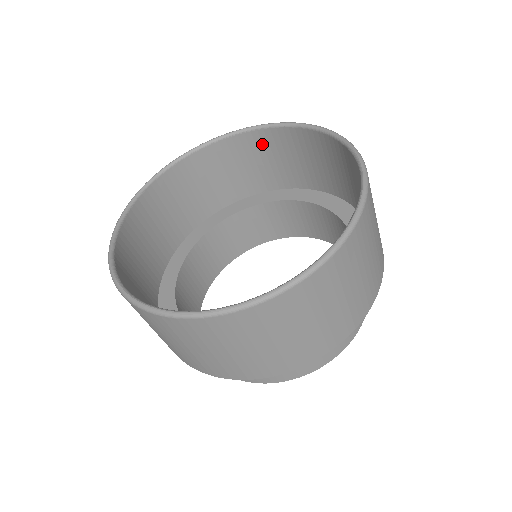
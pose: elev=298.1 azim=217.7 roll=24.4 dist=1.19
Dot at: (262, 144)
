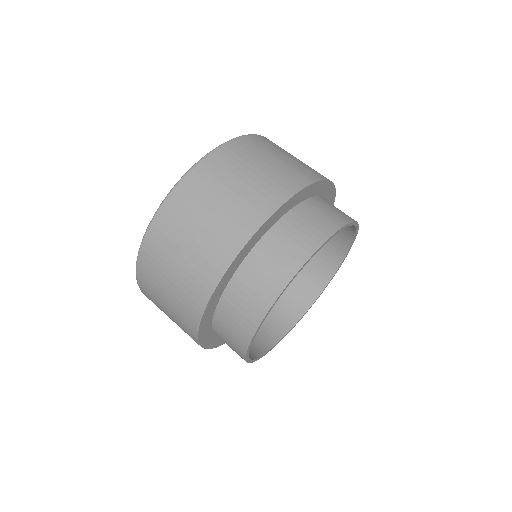
Dot at: occluded
